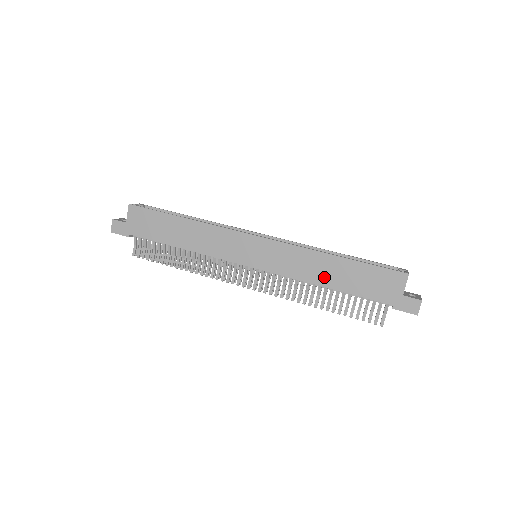
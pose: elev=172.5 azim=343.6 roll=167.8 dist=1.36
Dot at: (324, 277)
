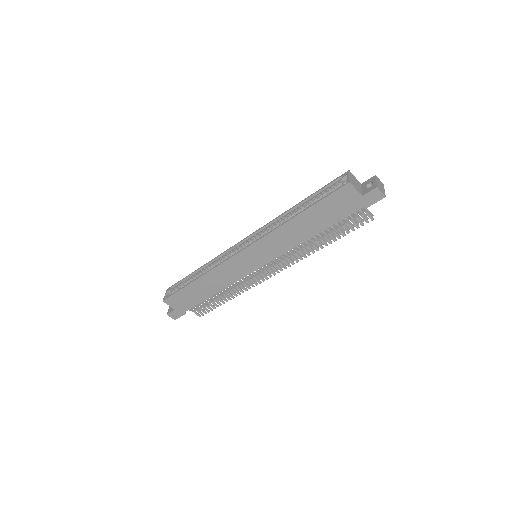
Dot at: (305, 233)
